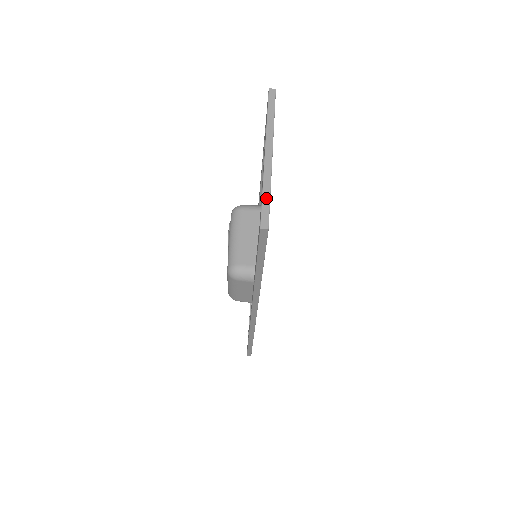
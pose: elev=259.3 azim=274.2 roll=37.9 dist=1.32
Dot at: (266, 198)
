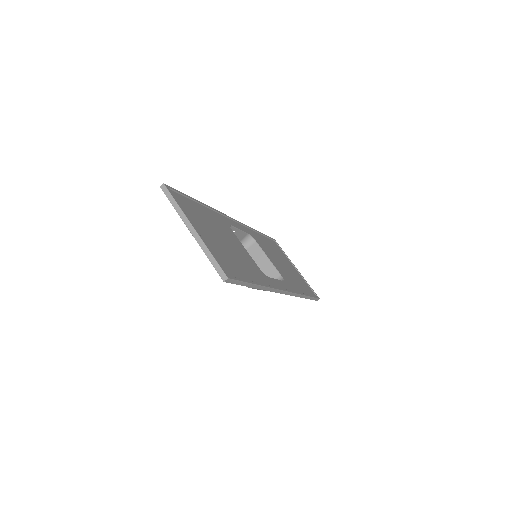
Dot at: (213, 261)
